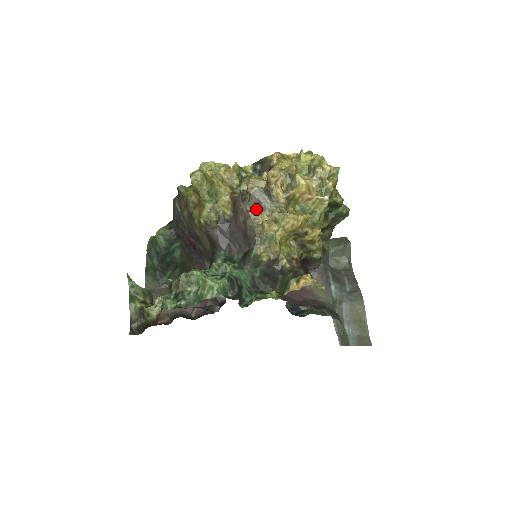
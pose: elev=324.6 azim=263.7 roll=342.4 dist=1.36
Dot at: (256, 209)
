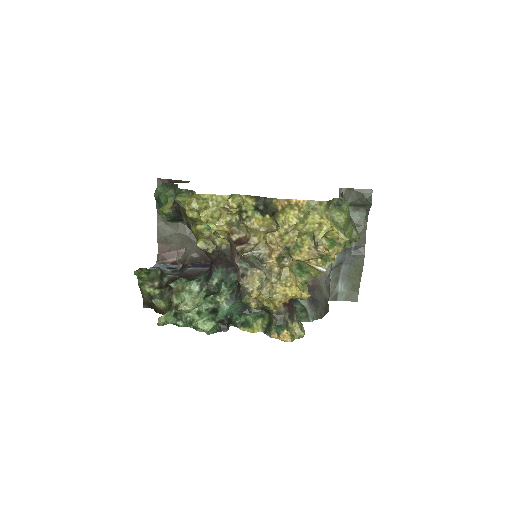
Dot at: (250, 265)
